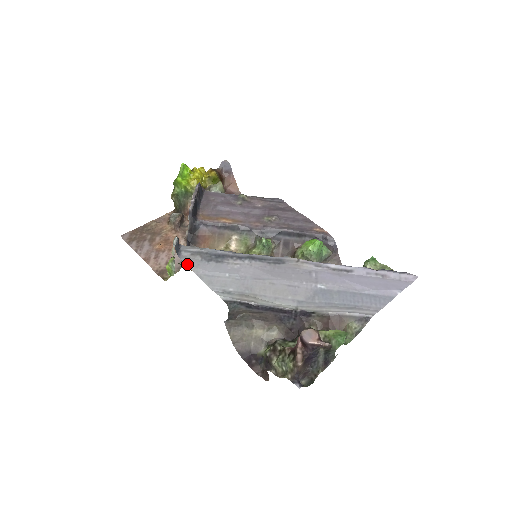
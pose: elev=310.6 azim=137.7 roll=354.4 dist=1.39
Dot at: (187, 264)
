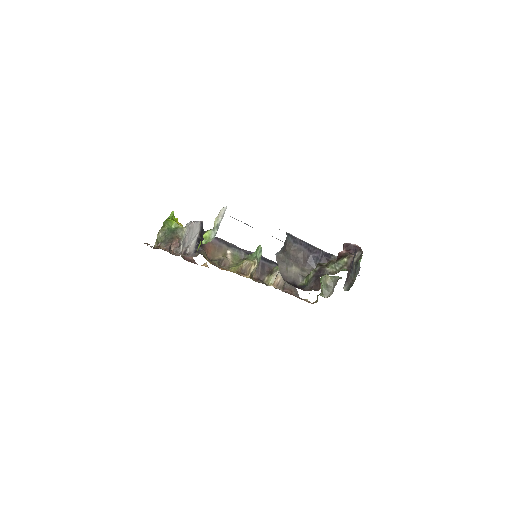
Dot at: occluded
